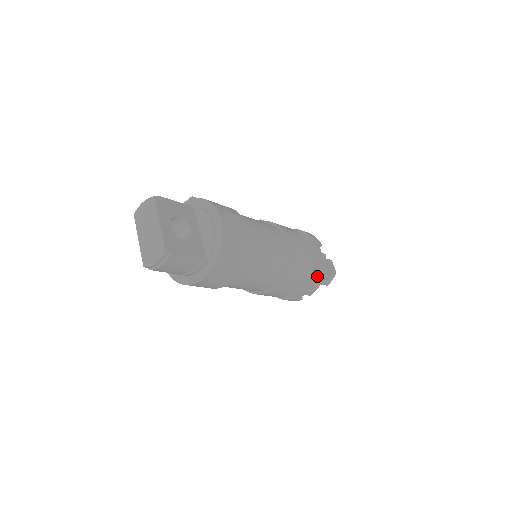
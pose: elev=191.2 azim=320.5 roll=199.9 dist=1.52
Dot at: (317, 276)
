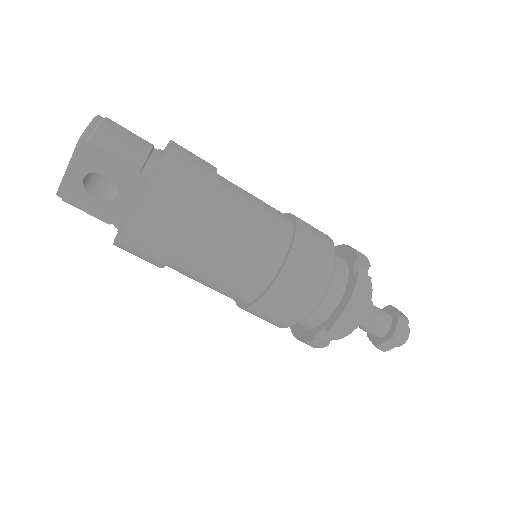
Dot at: (345, 246)
